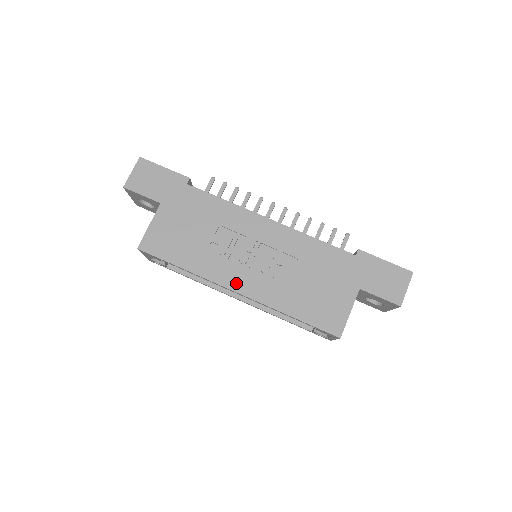
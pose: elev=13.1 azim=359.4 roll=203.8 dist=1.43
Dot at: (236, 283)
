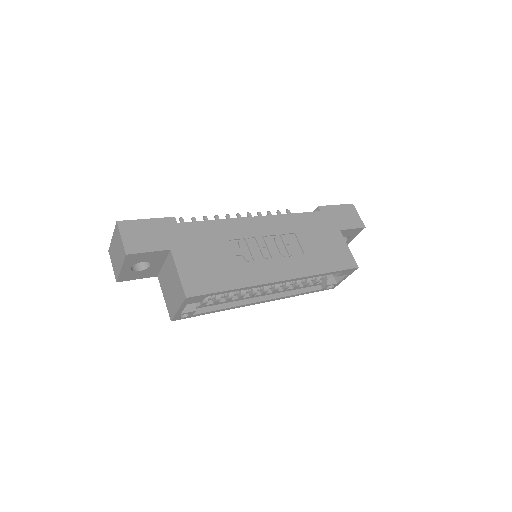
Dot at: (277, 274)
